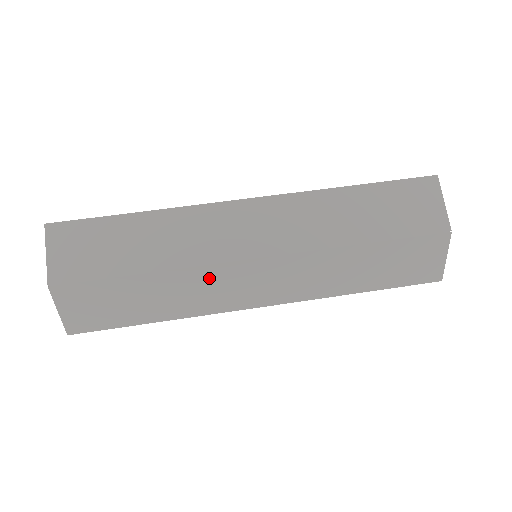
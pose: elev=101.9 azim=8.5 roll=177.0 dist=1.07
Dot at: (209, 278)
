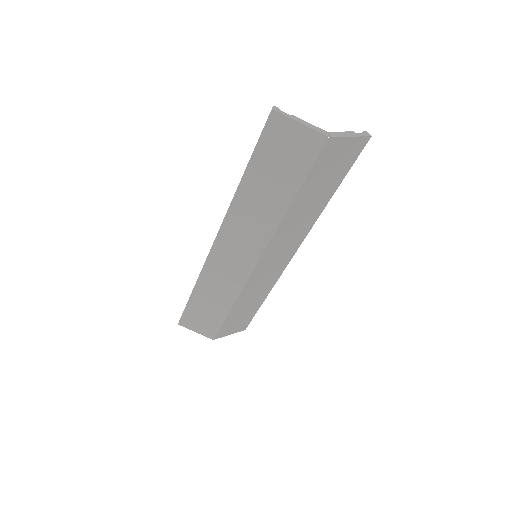
Dot at: (254, 283)
